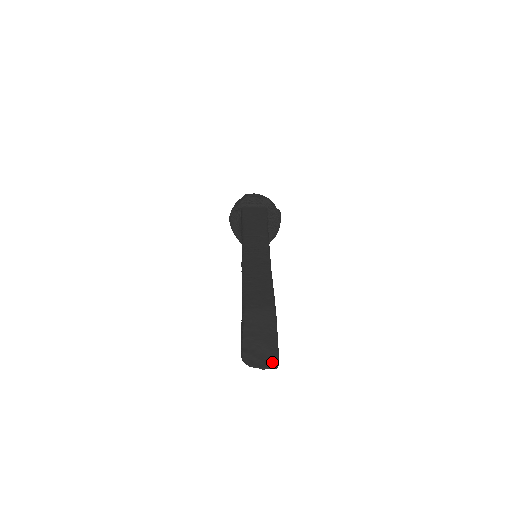
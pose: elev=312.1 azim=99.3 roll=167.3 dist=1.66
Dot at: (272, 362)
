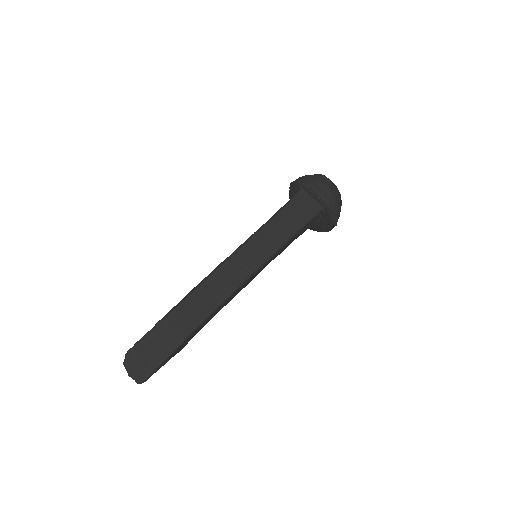
Dot at: (139, 378)
